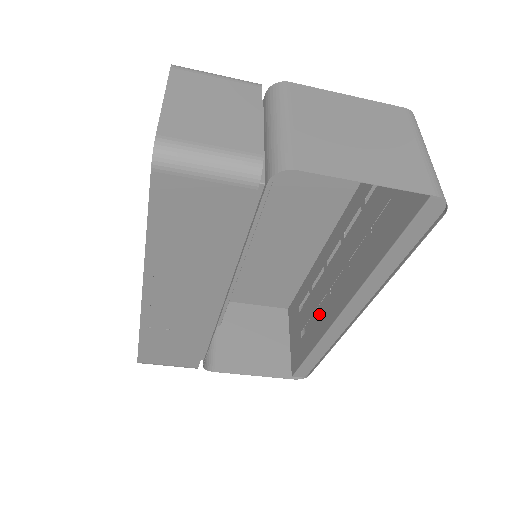
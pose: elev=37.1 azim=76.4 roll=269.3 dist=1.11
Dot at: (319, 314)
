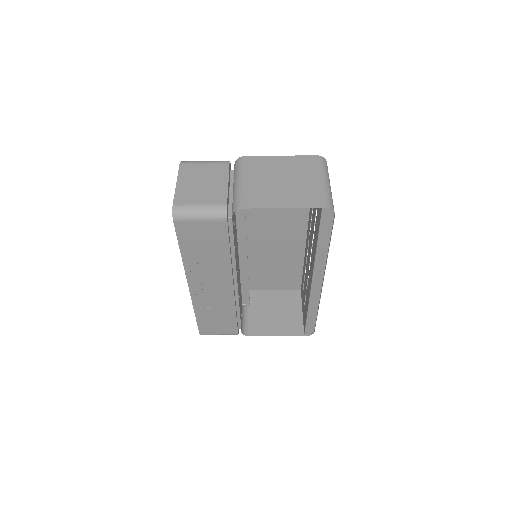
Dot at: (307, 288)
